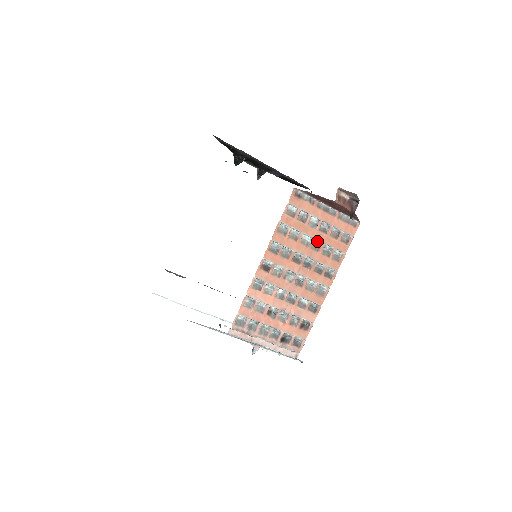
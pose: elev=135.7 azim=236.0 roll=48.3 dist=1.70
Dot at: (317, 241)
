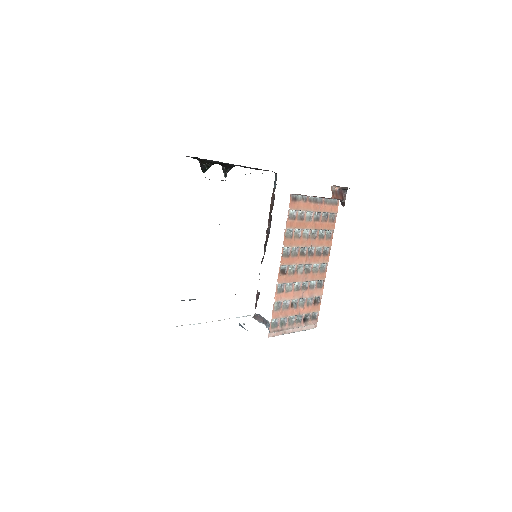
Dot at: (314, 230)
